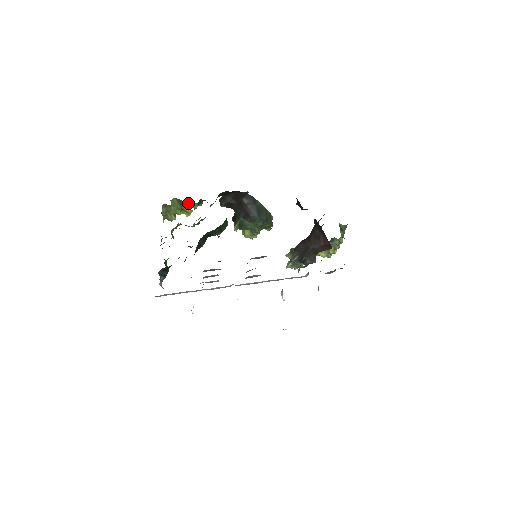
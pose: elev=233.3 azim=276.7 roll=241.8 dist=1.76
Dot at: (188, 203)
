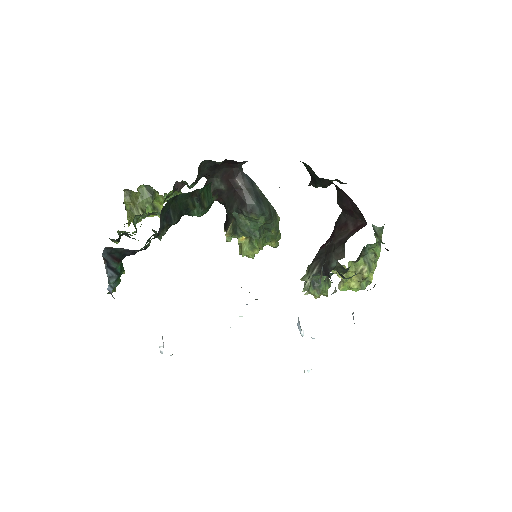
Dot at: (162, 196)
